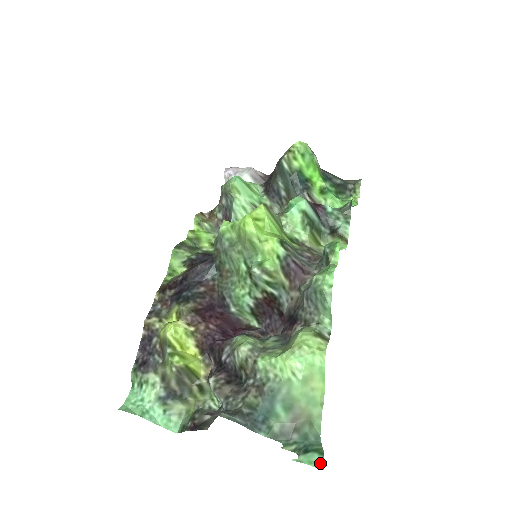
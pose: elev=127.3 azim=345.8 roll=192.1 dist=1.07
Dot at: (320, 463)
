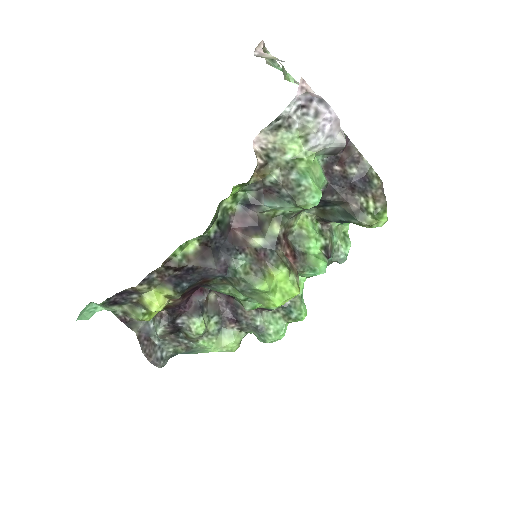
Dot at: occluded
